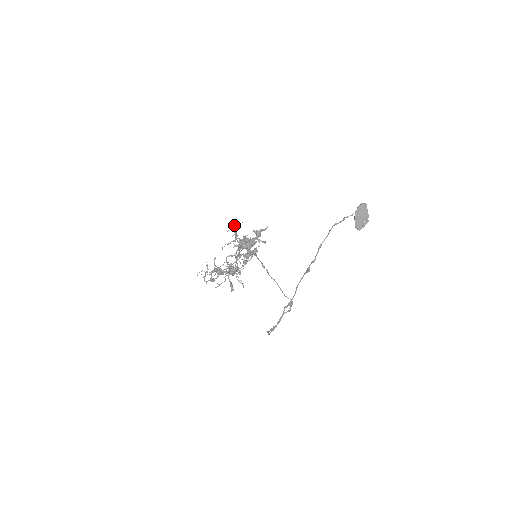
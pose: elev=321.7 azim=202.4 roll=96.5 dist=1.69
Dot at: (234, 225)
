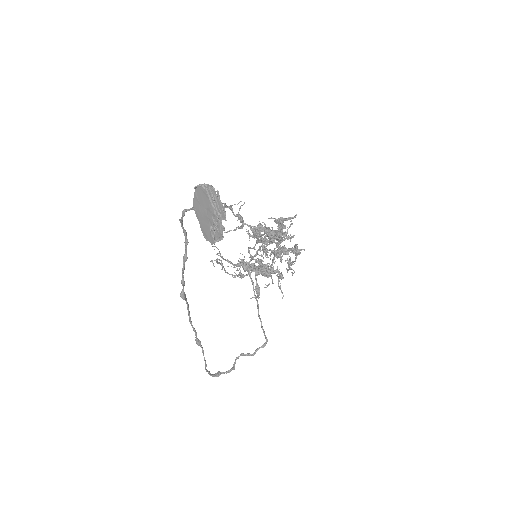
Dot at: (224, 203)
